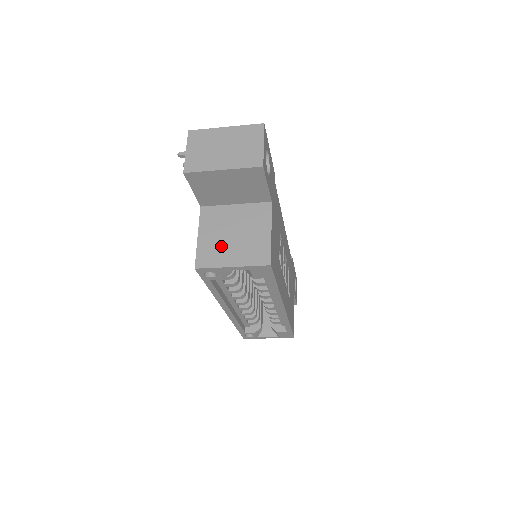
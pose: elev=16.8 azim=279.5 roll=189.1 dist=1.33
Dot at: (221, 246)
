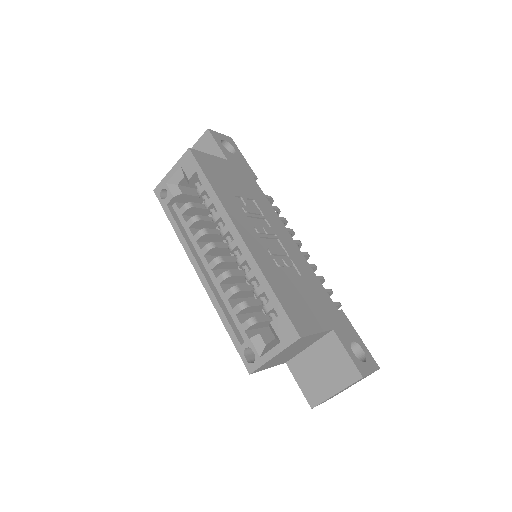
Dot at: occluded
